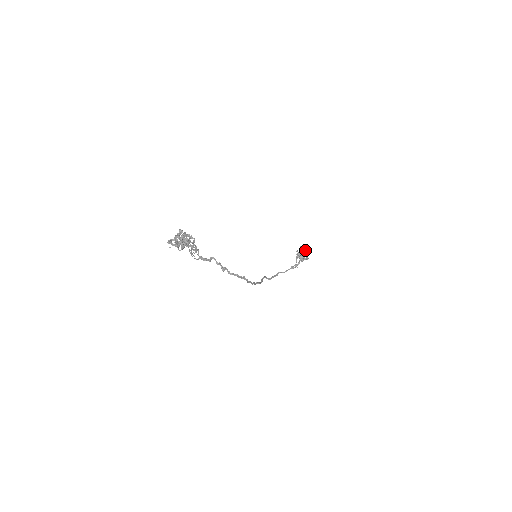
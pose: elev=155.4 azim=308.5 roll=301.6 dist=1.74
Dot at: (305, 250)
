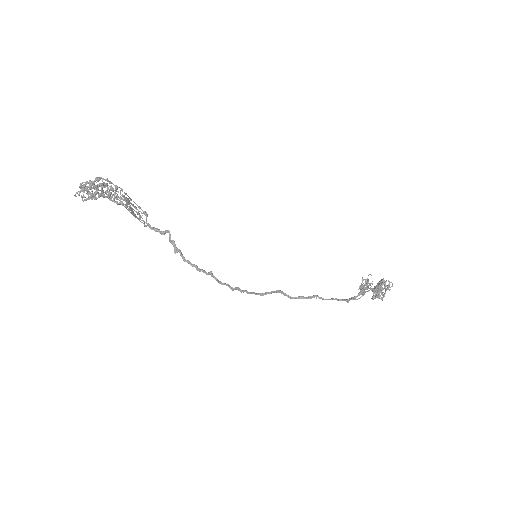
Dot at: (385, 285)
